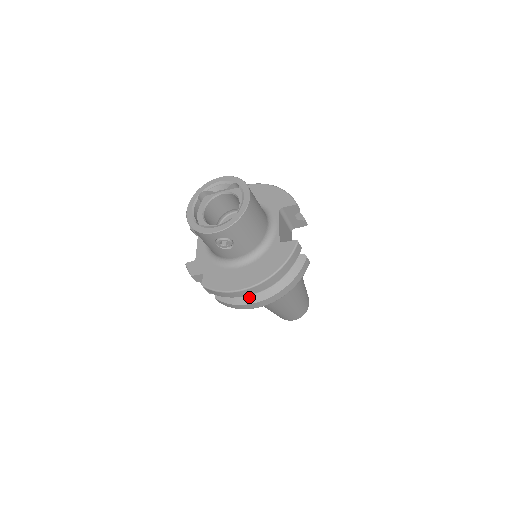
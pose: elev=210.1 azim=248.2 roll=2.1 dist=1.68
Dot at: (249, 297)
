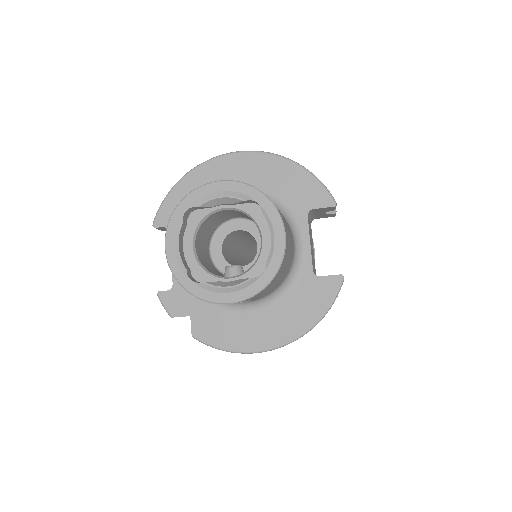
Dot at: occluded
